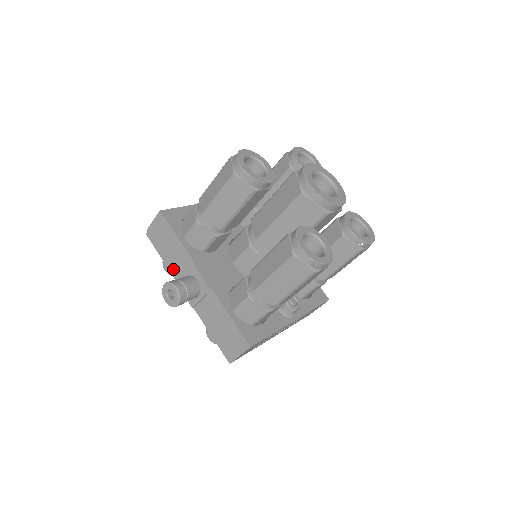
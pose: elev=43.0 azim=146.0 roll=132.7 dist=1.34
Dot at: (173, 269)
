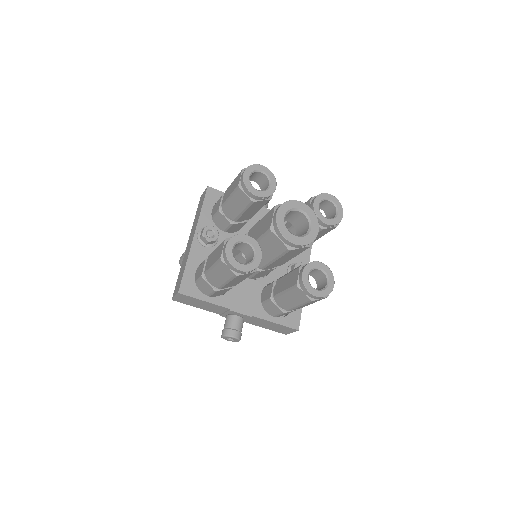
Dot at: (211, 311)
